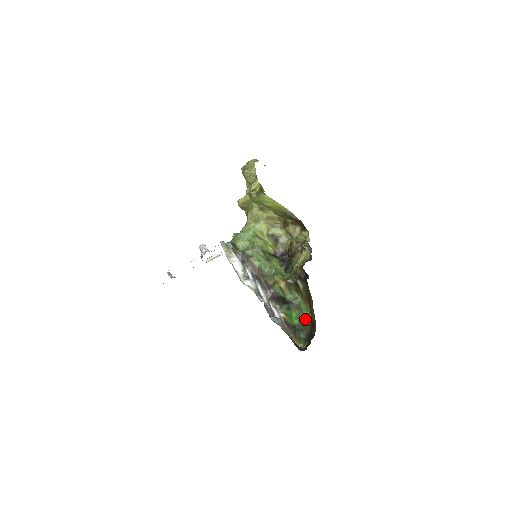
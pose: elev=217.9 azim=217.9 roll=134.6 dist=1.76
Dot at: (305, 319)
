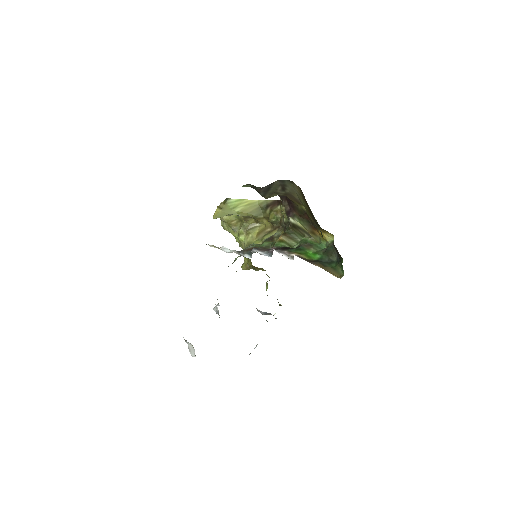
Dot at: (326, 249)
